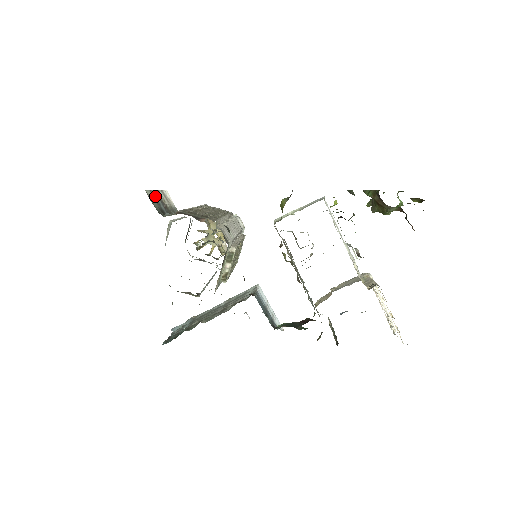
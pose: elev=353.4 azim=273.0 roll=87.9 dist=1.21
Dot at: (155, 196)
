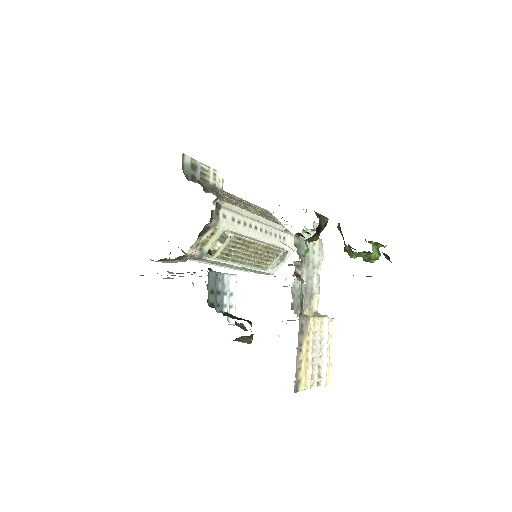
Dot at: (196, 165)
